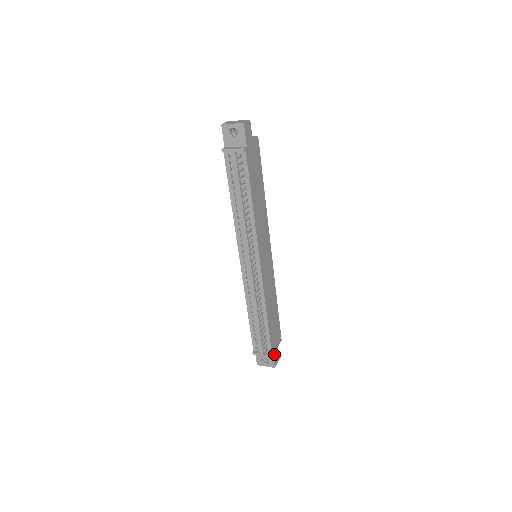
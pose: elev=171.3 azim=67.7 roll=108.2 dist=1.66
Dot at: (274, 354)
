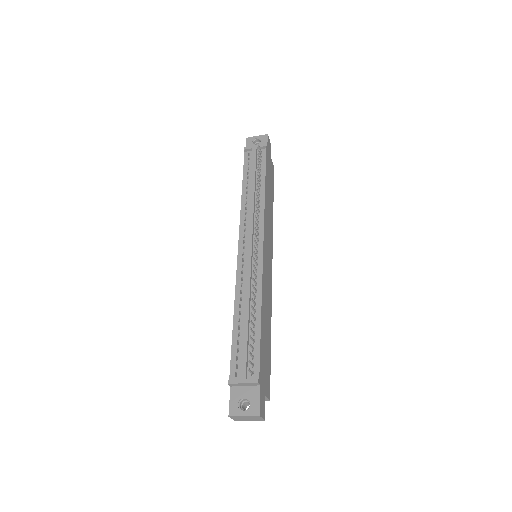
Dot at: (261, 392)
